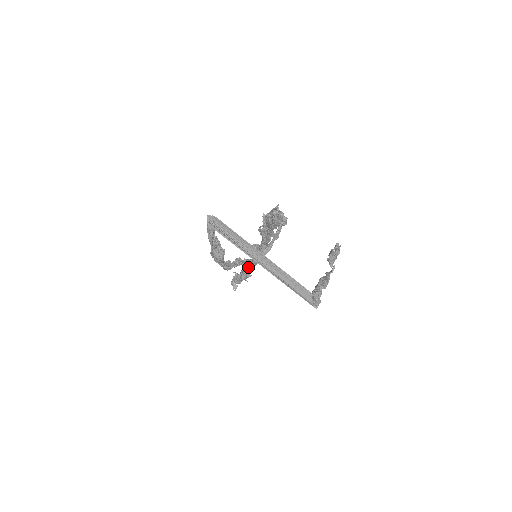
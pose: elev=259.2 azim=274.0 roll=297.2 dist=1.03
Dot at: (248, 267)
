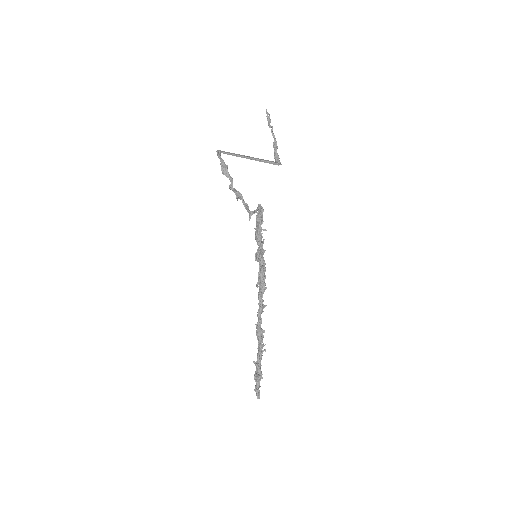
Dot at: (259, 311)
